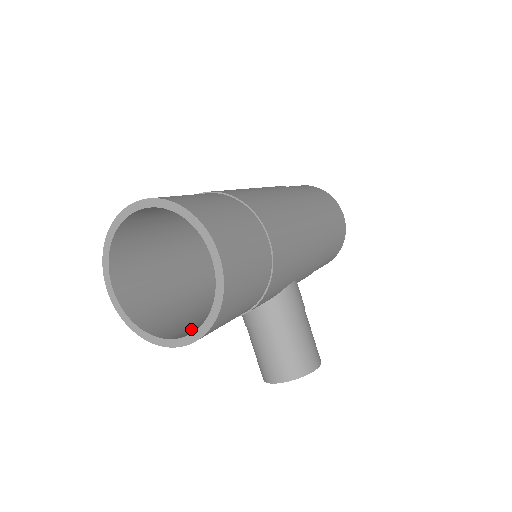
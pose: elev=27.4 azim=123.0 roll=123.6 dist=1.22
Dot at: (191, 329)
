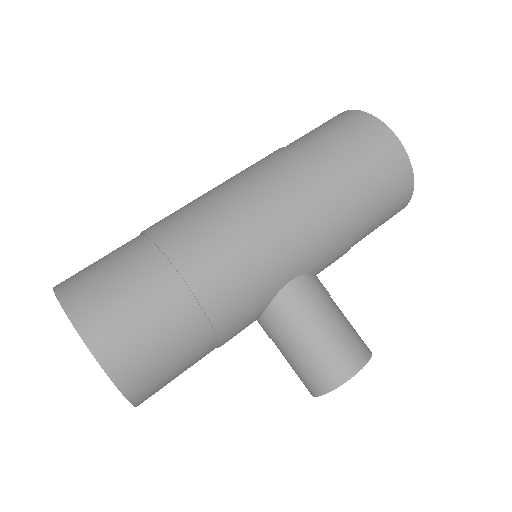
Dot at: occluded
